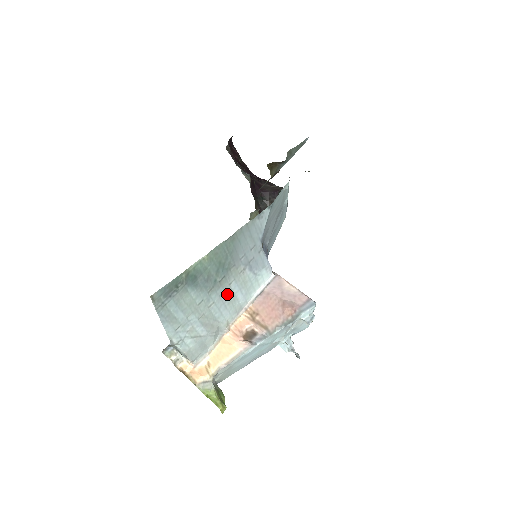
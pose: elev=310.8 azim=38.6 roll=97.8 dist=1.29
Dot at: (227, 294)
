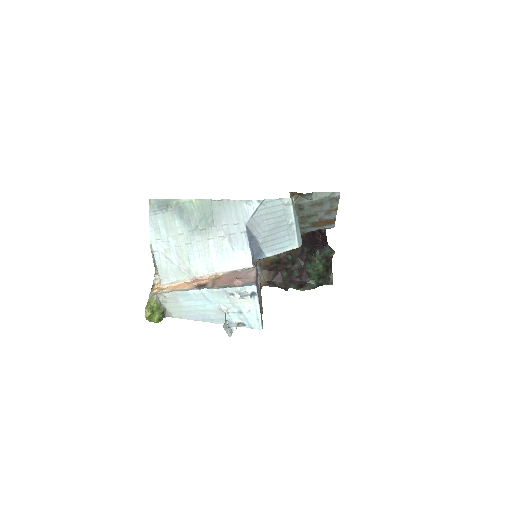
Dot at: (204, 246)
